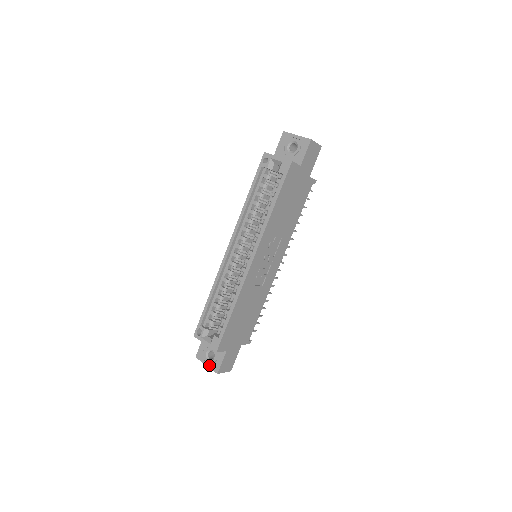
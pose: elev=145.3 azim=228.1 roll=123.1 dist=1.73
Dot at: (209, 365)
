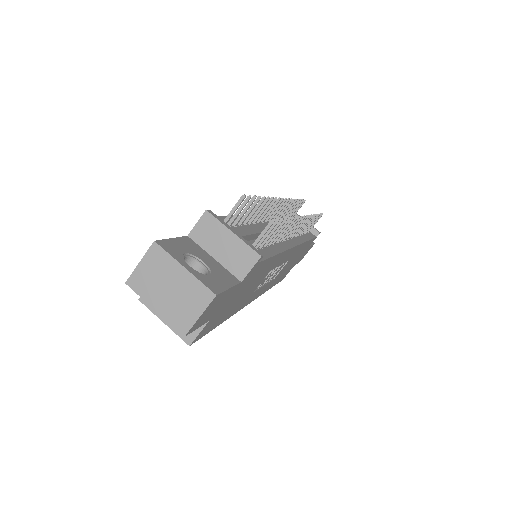
Dot at: occluded
